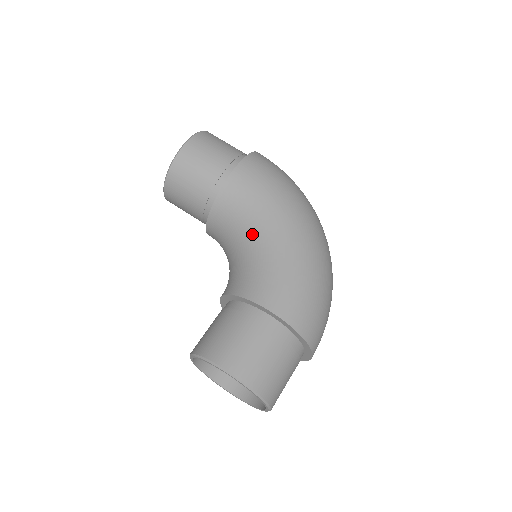
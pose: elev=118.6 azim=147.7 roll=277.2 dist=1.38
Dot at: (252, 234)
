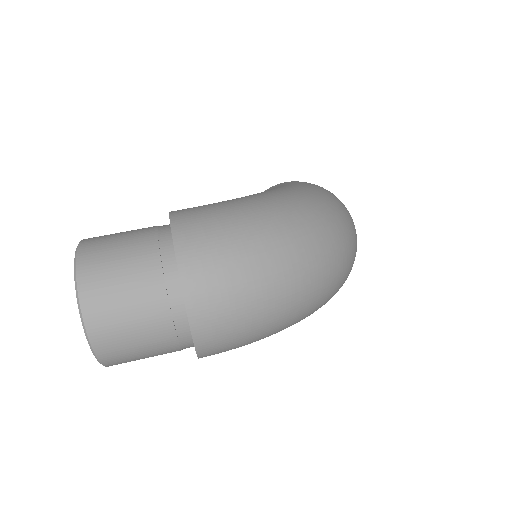
Dot at: occluded
